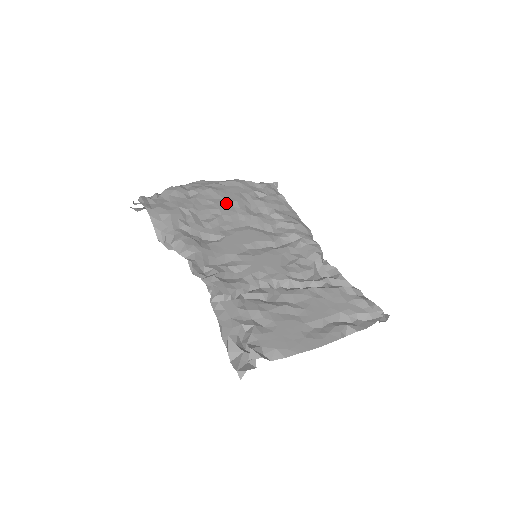
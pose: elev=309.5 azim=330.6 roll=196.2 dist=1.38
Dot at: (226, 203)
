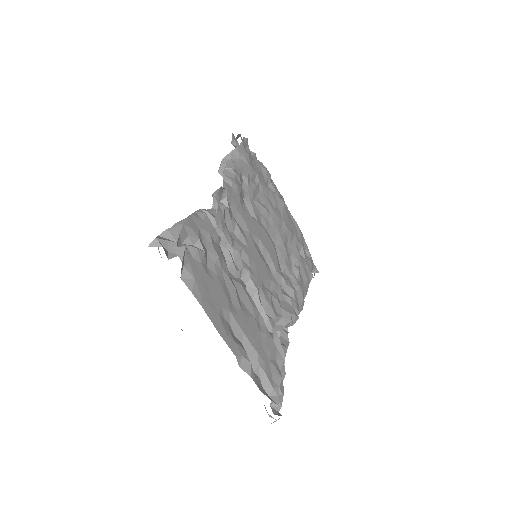
Dot at: (281, 219)
